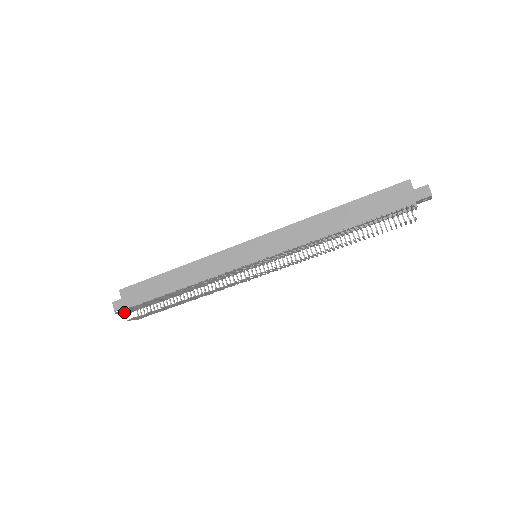
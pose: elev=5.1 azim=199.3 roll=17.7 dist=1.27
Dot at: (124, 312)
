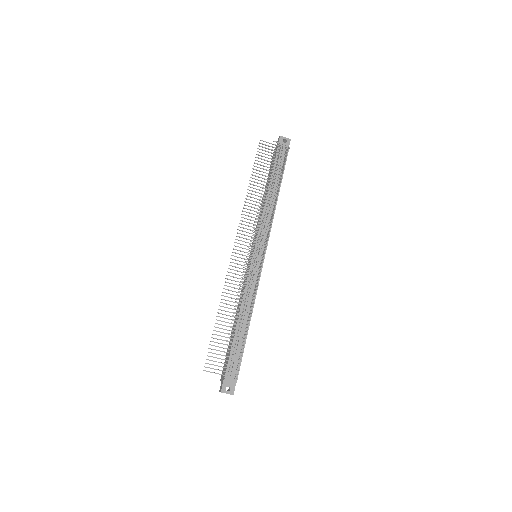
Dot at: (216, 373)
